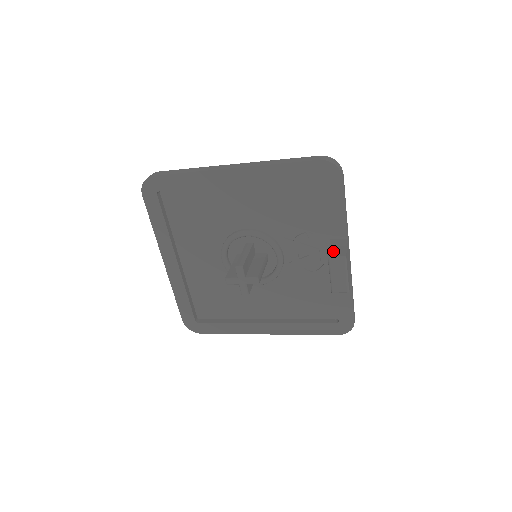
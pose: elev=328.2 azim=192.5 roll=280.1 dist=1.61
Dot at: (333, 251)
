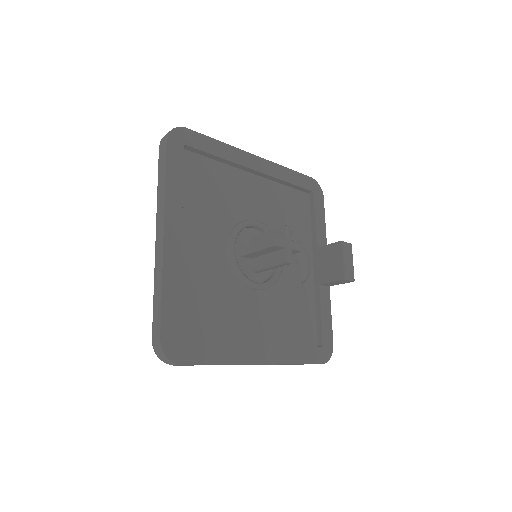
Dot at: occluded
